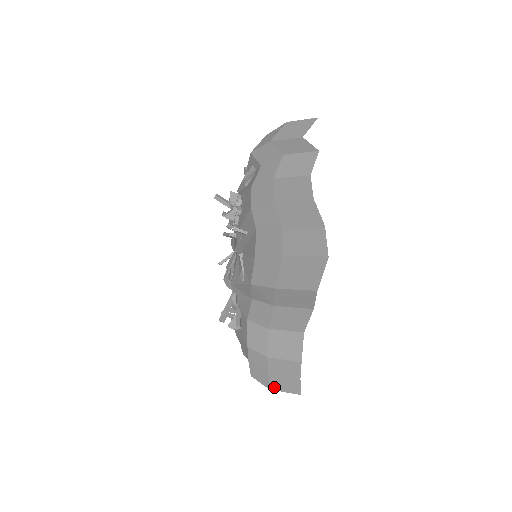
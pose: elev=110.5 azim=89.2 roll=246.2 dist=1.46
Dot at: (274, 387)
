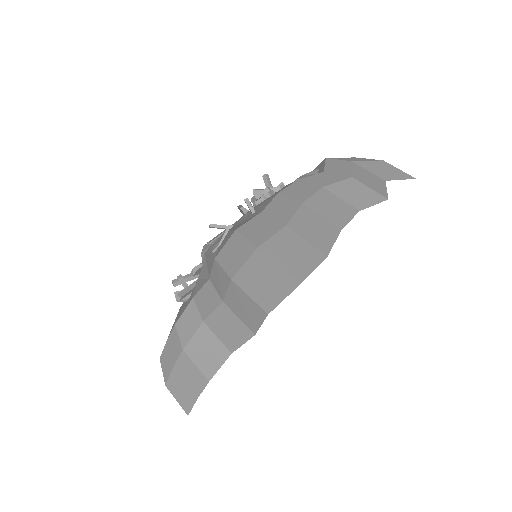
Dot at: (170, 386)
